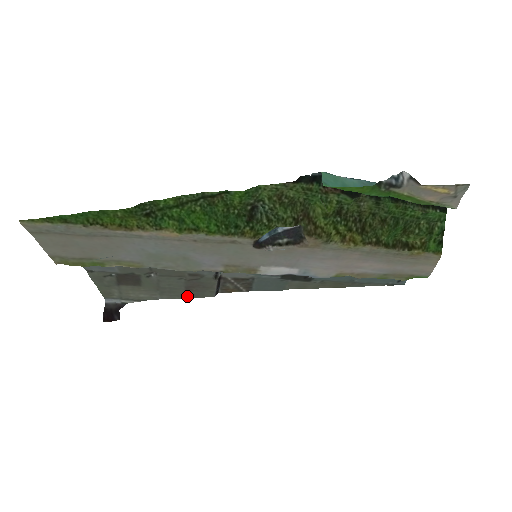
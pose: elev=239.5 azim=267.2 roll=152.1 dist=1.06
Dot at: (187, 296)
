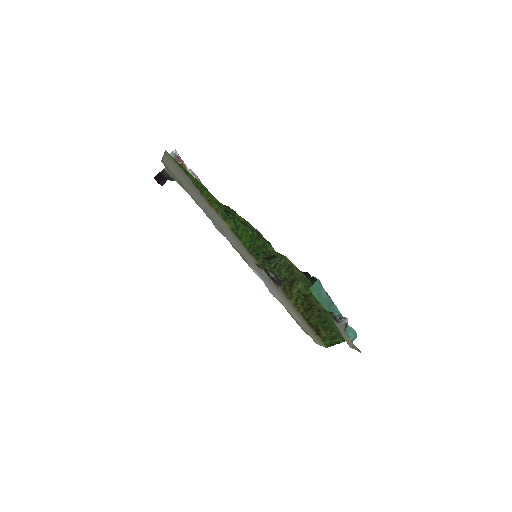
Dot at: occluded
